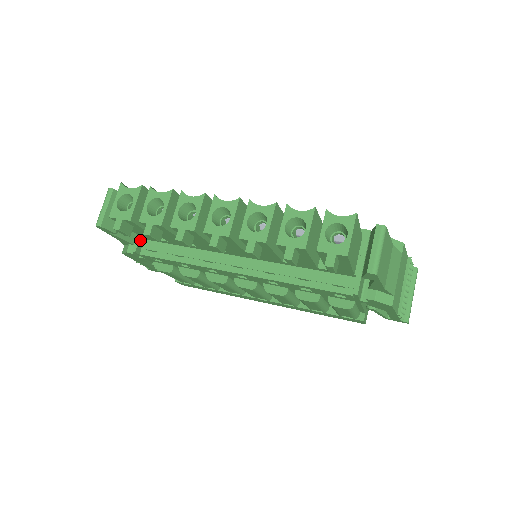
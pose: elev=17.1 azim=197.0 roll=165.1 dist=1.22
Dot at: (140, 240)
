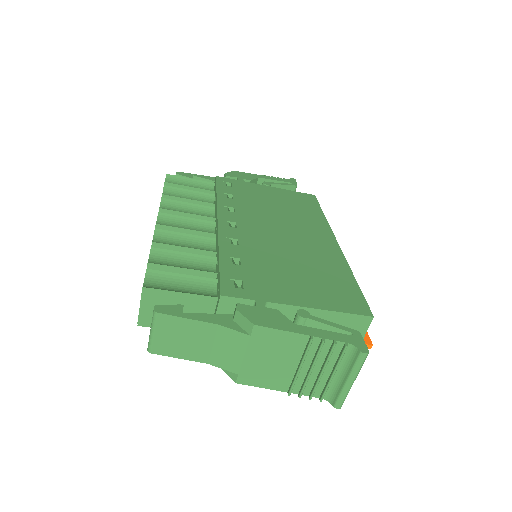
Dot at: occluded
